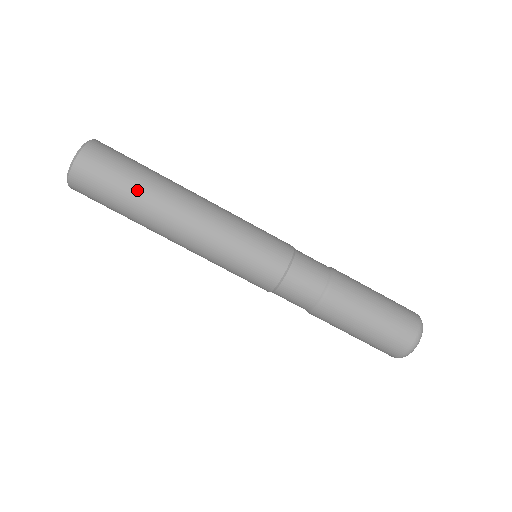
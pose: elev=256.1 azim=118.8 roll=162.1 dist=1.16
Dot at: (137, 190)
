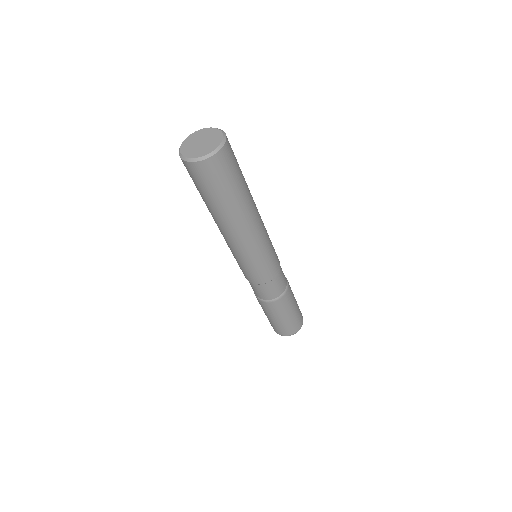
Dot at: (220, 204)
